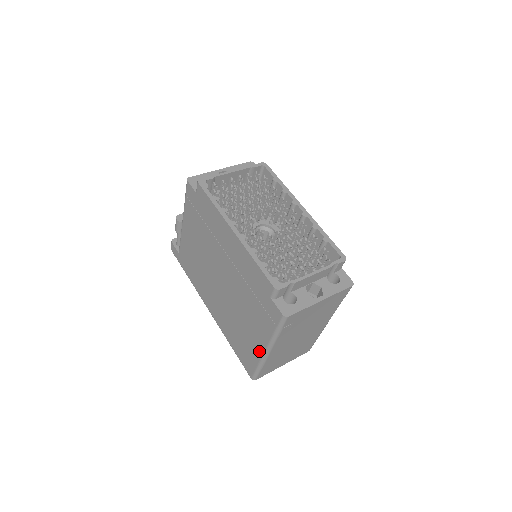
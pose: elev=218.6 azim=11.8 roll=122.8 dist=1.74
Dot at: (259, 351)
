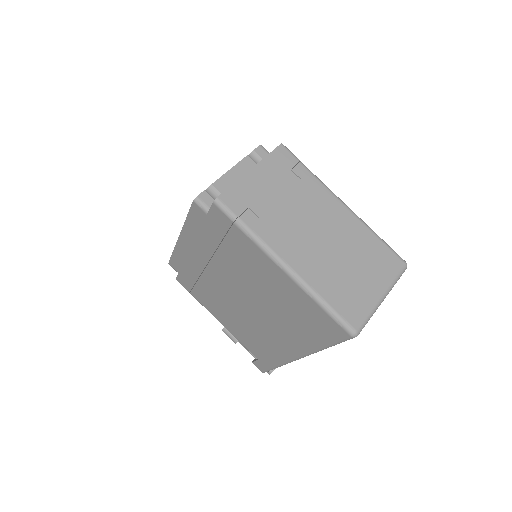
Dot at: (289, 283)
